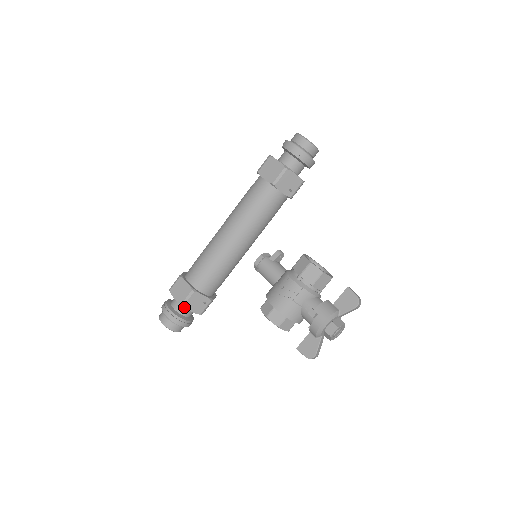
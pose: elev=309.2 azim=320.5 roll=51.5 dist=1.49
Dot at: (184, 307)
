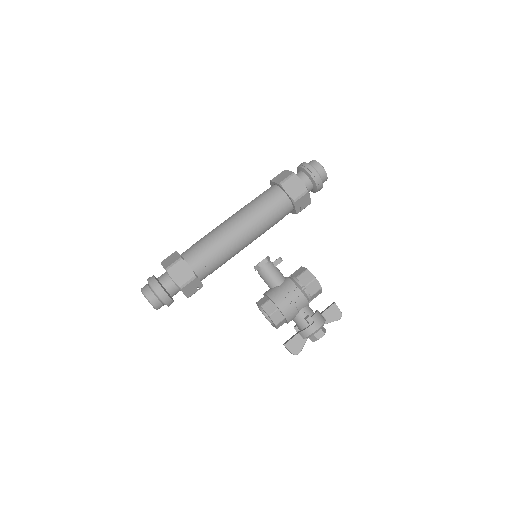
Dot at: (181, 290)
